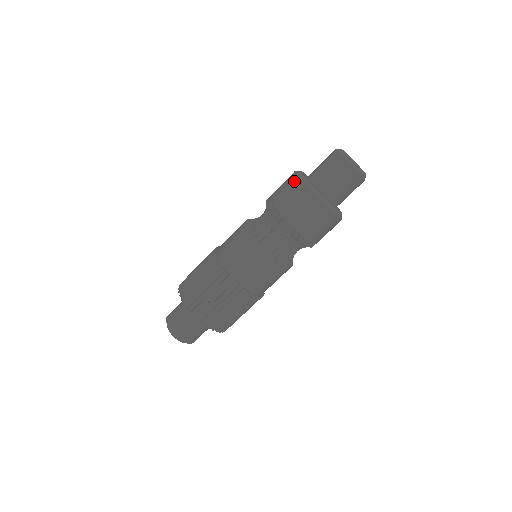
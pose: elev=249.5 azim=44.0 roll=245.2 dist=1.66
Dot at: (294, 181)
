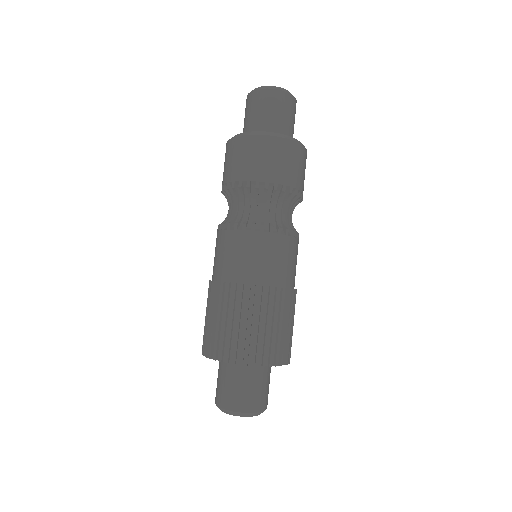
Dot at: occluded
